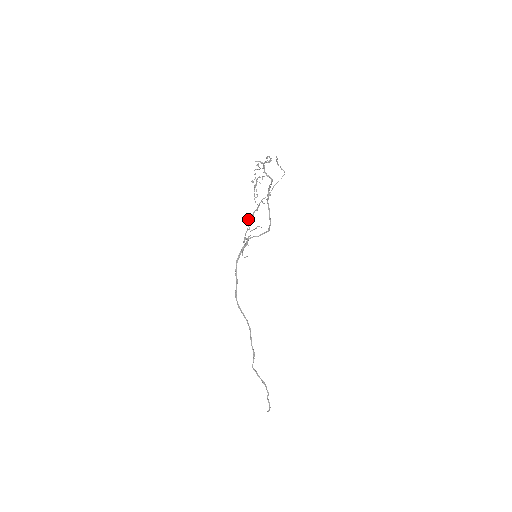
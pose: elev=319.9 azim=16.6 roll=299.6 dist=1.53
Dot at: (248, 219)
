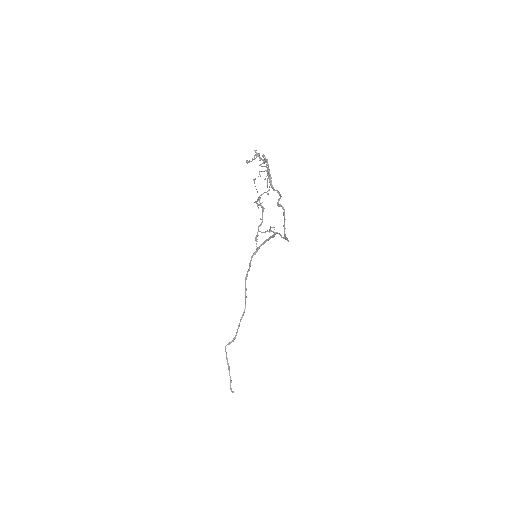
Dot at: occluded
